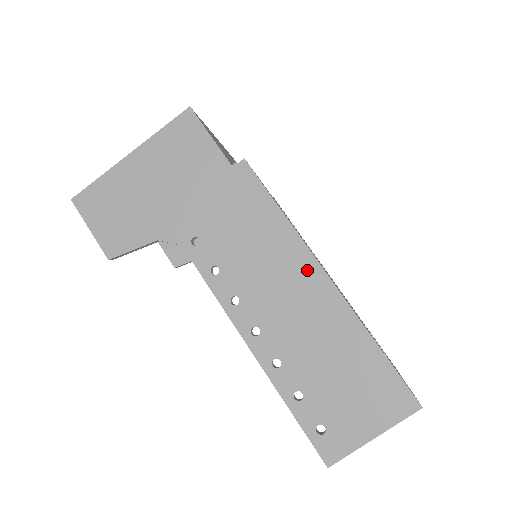
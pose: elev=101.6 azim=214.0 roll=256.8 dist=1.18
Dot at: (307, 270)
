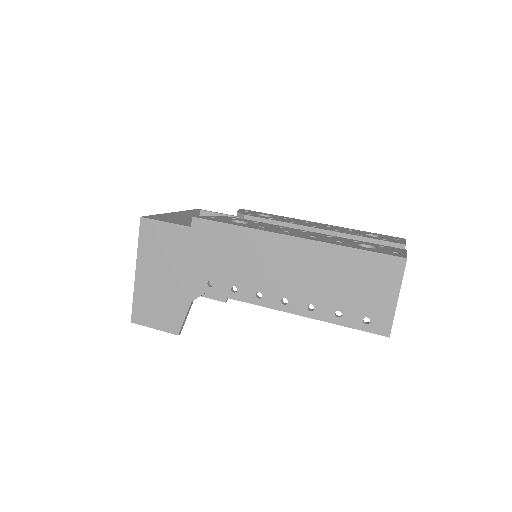
Dot at: (279, 244)
